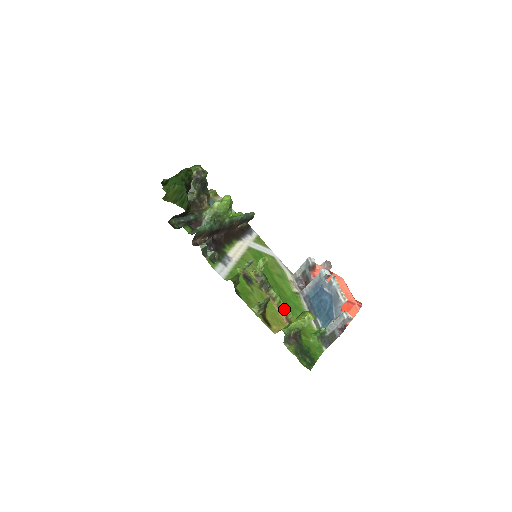
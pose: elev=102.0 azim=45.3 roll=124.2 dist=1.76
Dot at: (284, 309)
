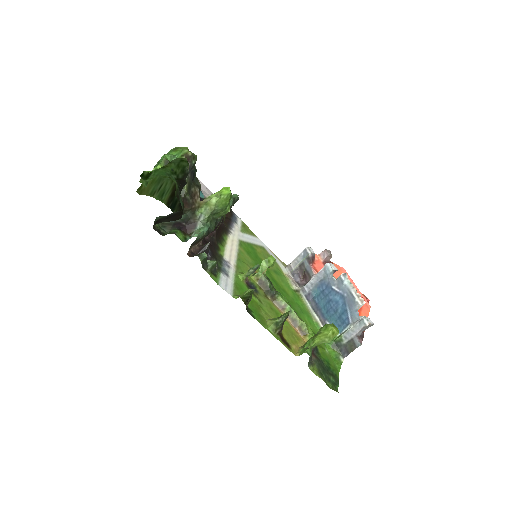
Dot at: (297, 320)
